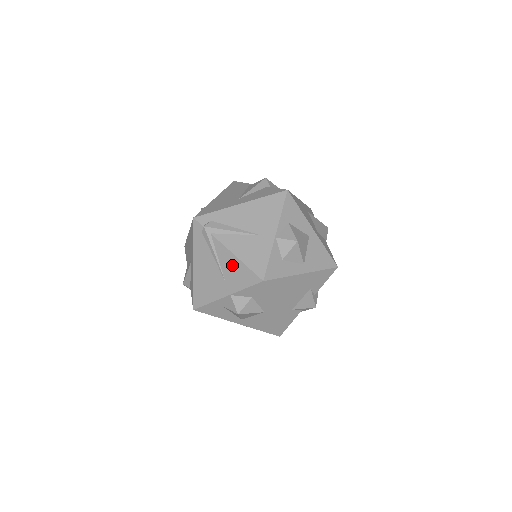
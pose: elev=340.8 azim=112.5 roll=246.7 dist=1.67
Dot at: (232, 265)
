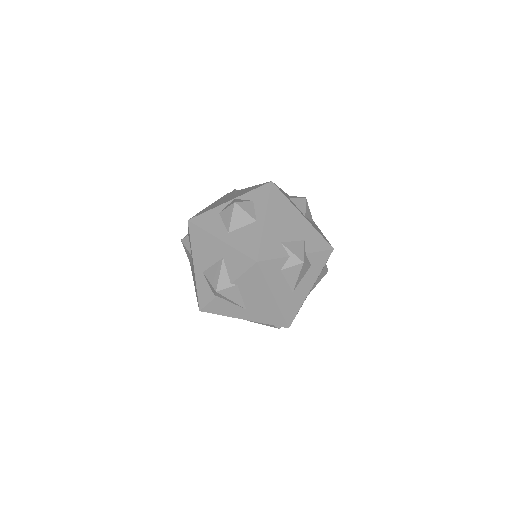
Dot at: (247, 189)
